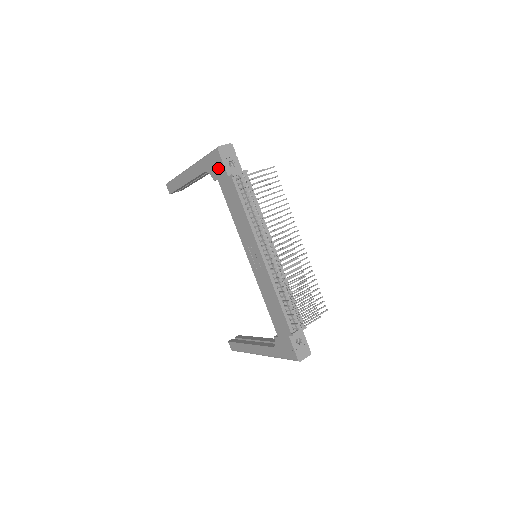
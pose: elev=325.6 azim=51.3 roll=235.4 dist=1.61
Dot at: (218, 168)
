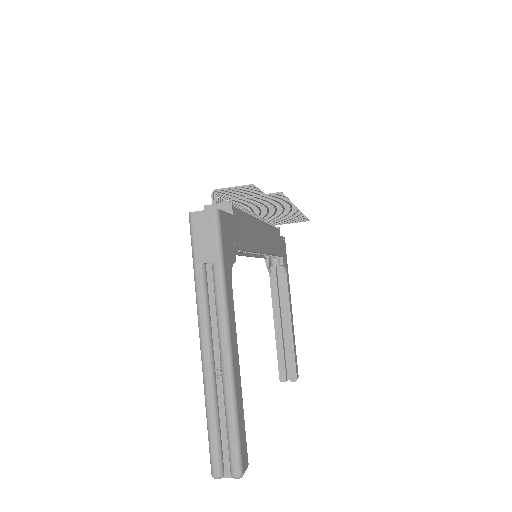
Dot at: occluded
